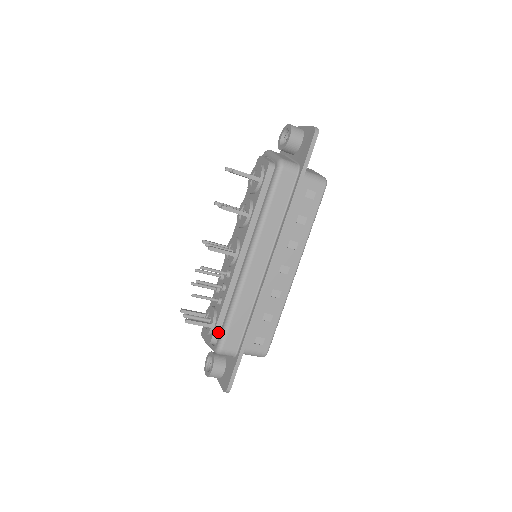
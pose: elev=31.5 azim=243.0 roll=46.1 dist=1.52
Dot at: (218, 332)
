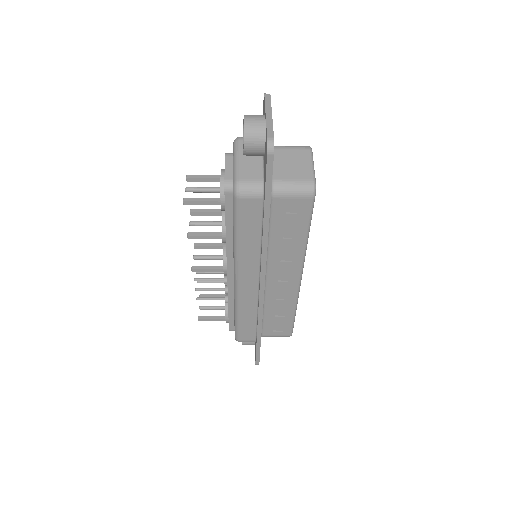
Dot at: (233, 325)
